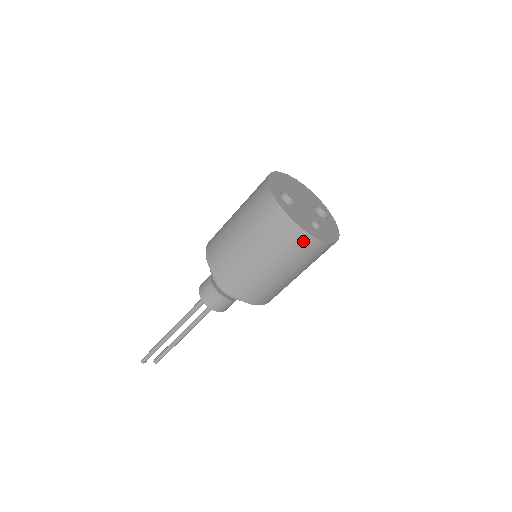
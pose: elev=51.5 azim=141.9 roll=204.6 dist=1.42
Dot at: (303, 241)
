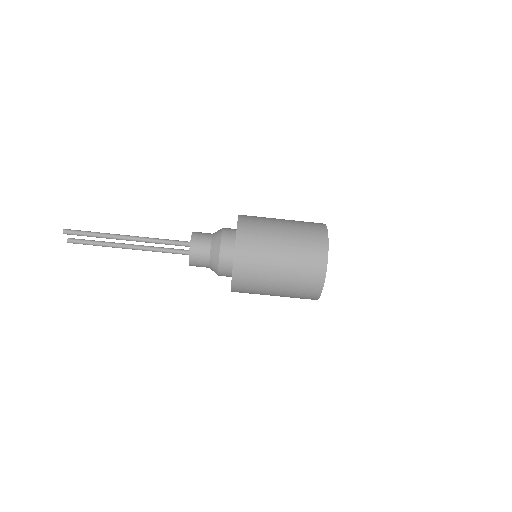
Dot at: (315, 284)
